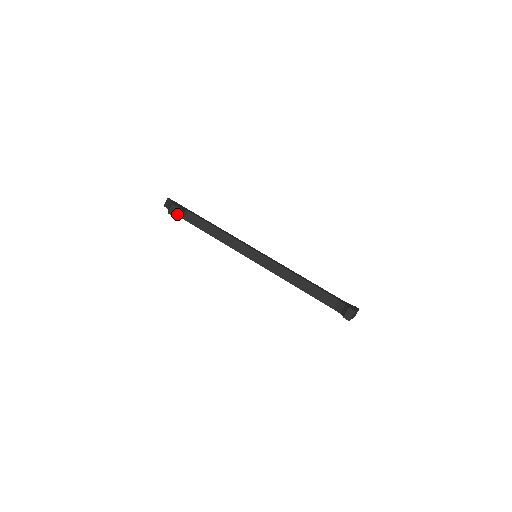
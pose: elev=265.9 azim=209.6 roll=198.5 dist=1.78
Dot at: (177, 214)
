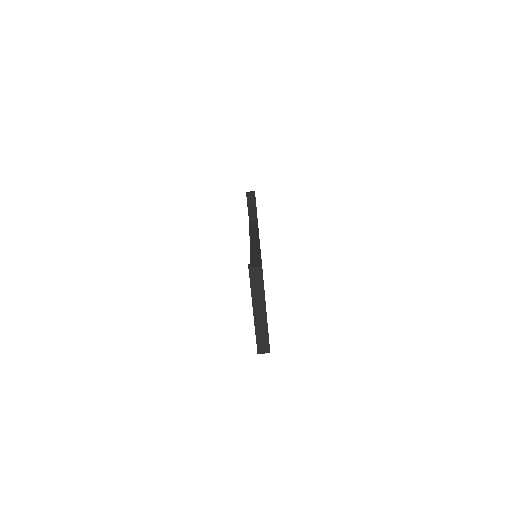
Dot at: (250, 200)
